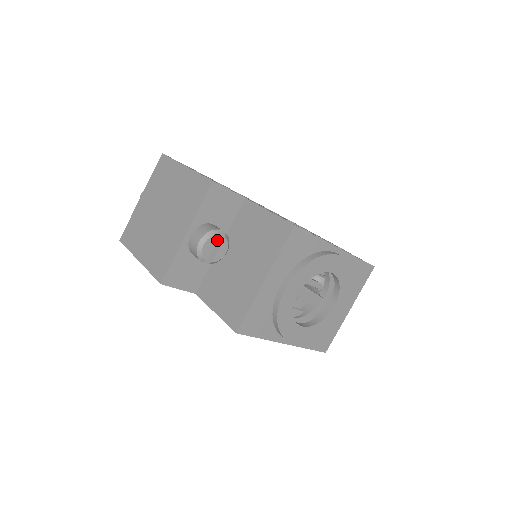
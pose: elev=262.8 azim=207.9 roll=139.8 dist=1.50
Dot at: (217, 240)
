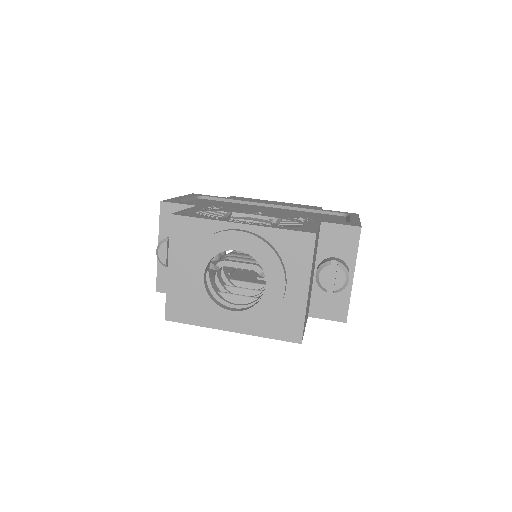
Dot at: occluded
